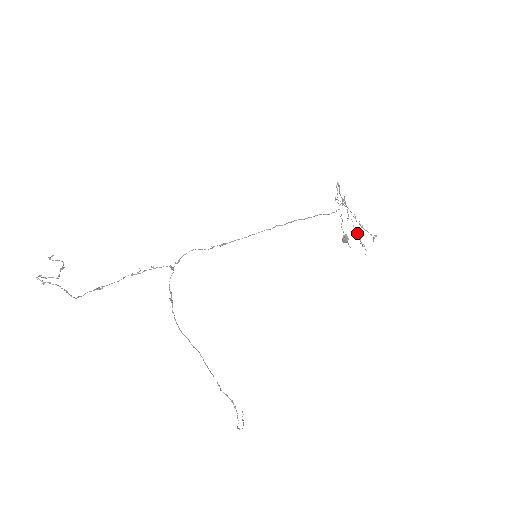
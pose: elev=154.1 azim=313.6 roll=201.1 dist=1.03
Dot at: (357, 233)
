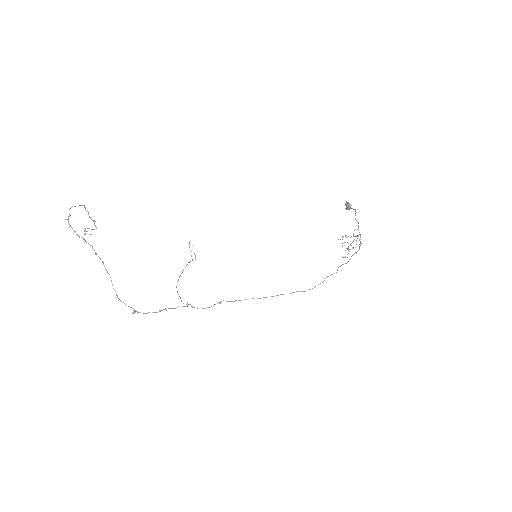
Dot at: occluded
